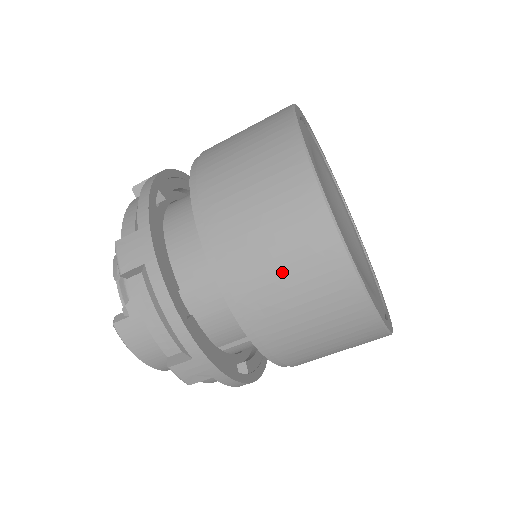
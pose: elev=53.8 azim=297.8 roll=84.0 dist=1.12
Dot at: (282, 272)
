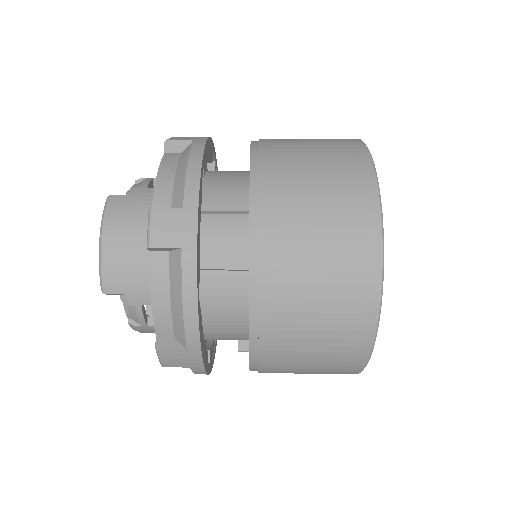
Dot at: (313, 167)
